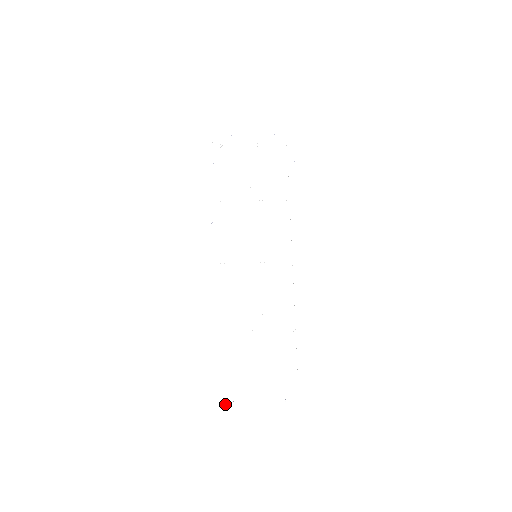
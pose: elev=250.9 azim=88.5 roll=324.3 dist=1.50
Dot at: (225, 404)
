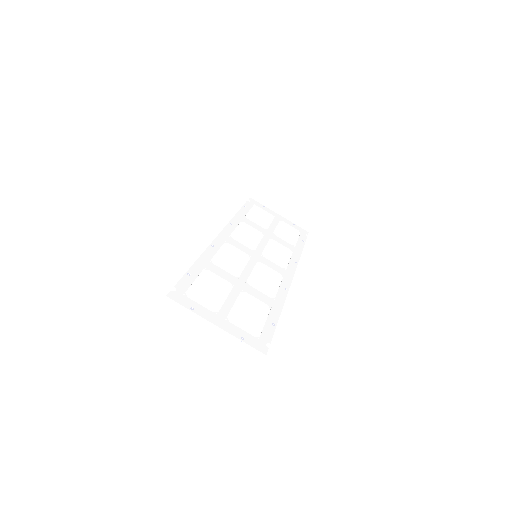
Dot at: (183, 305)
